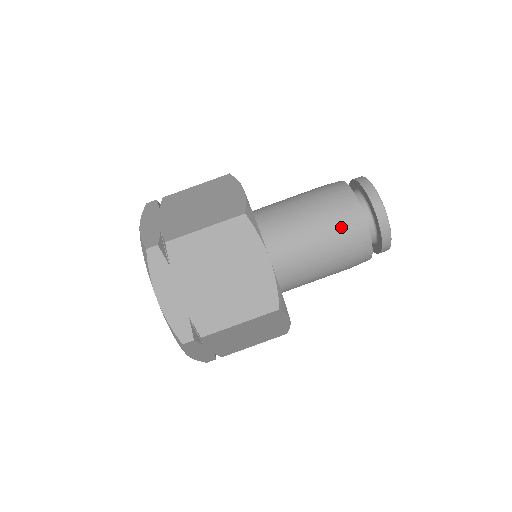
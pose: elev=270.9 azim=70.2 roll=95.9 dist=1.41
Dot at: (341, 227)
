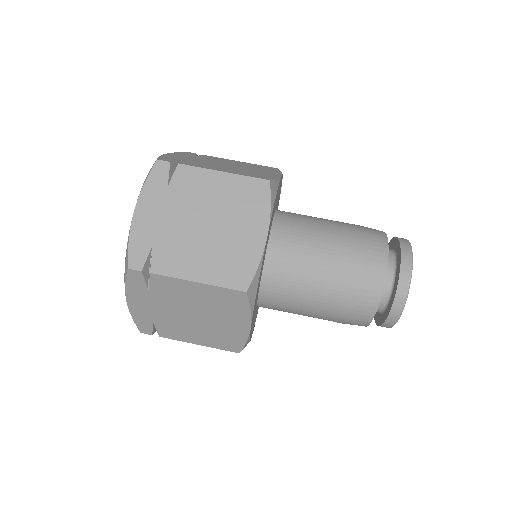
Dot at: (357, 261)
